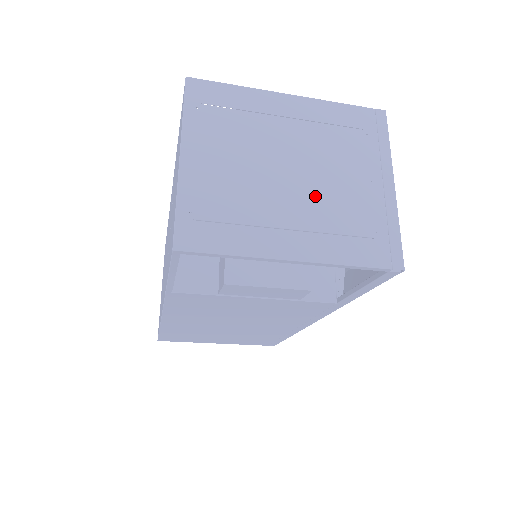
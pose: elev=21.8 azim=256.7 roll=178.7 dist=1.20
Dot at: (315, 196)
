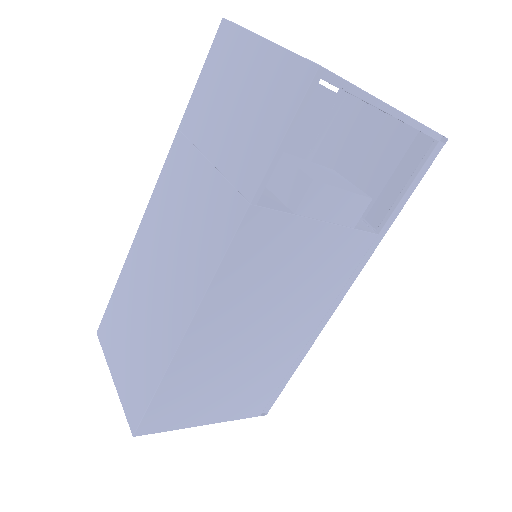
Dot at: occluded
